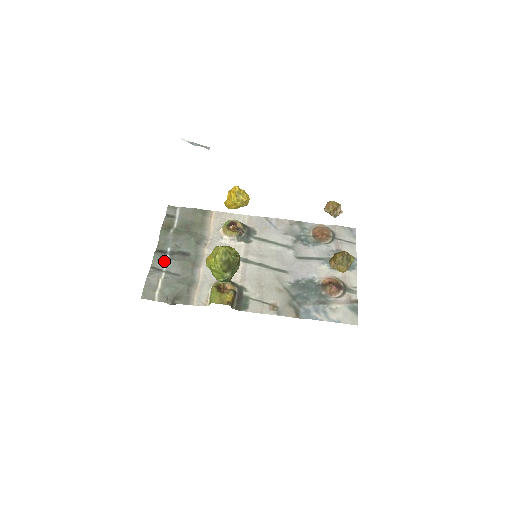
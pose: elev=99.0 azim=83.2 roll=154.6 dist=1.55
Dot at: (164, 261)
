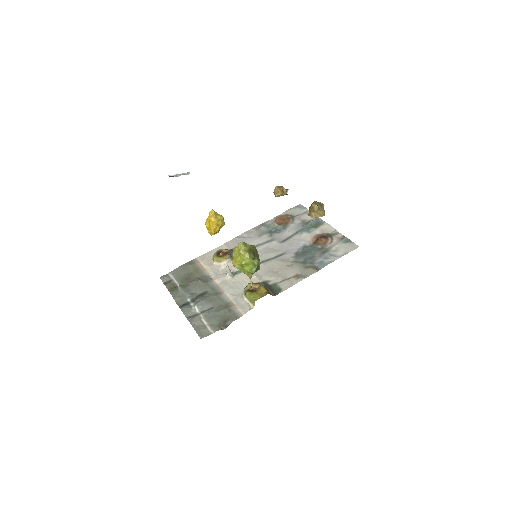
Dot at: (193, 307)
